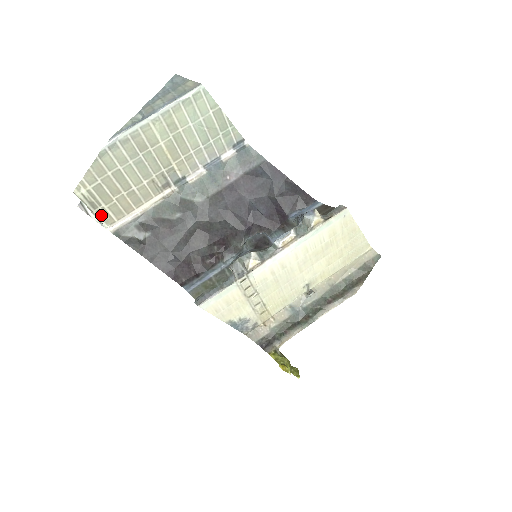
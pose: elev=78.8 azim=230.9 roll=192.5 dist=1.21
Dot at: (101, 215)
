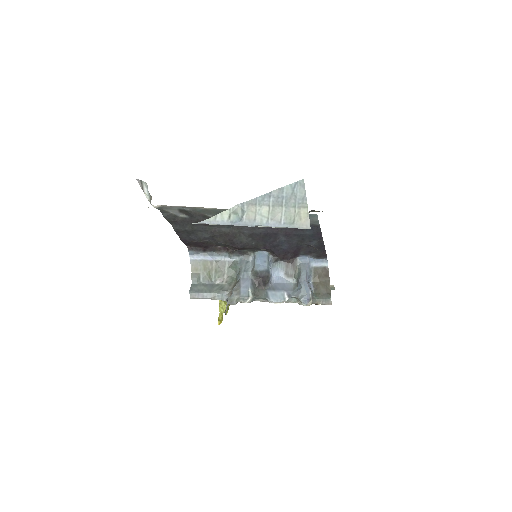
Dot at: occluded
